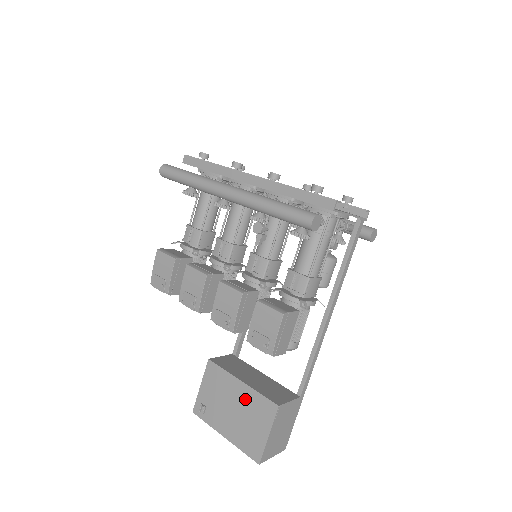
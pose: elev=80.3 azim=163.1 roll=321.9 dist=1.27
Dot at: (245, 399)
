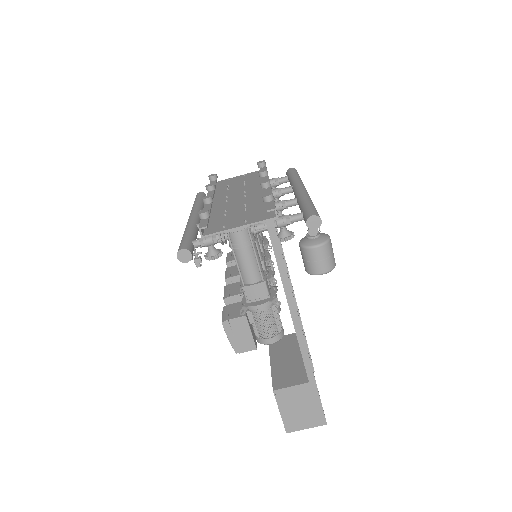
Dot at: occluded
